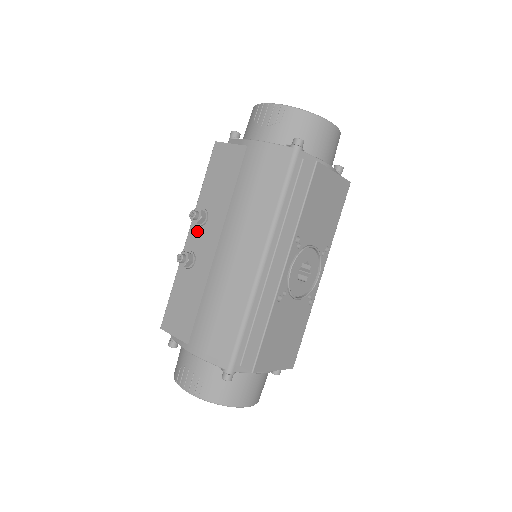
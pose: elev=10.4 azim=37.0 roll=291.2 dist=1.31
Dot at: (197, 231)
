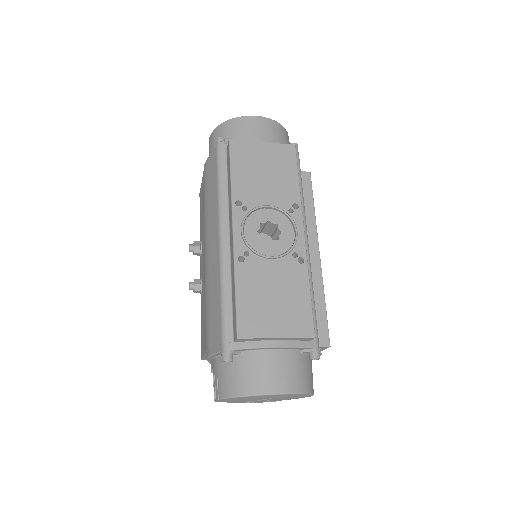
Dot at: (201, 261)
